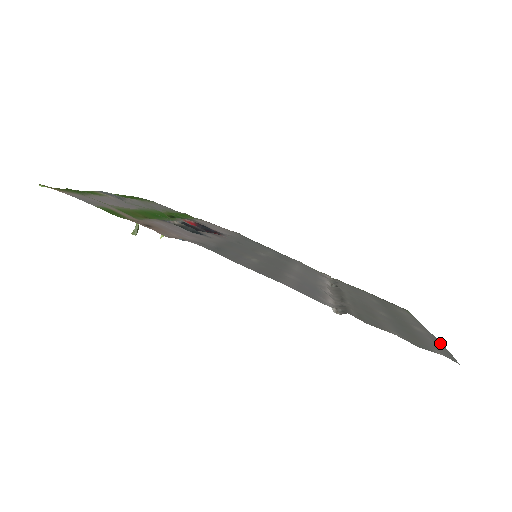
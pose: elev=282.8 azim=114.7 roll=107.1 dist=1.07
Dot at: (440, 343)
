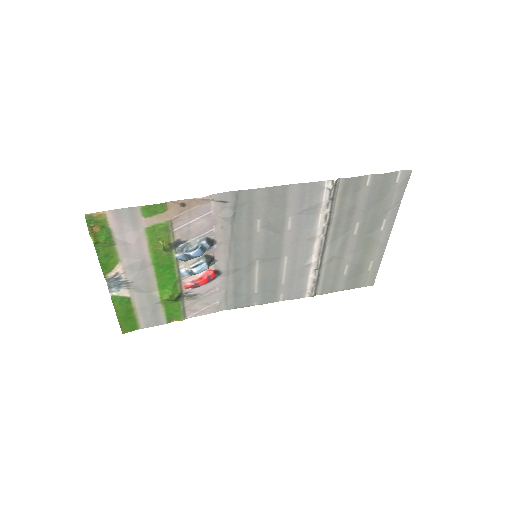
Dot at: (398, 205)
